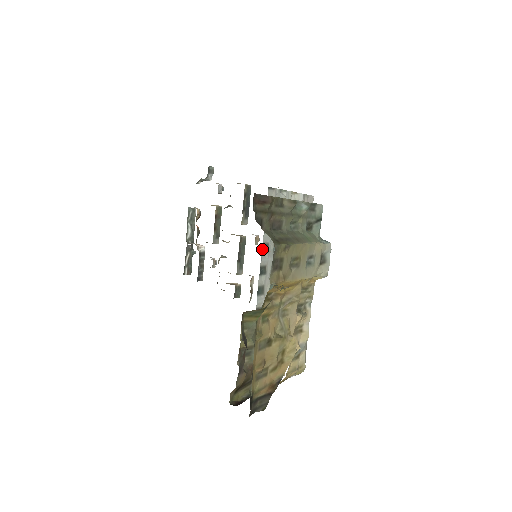
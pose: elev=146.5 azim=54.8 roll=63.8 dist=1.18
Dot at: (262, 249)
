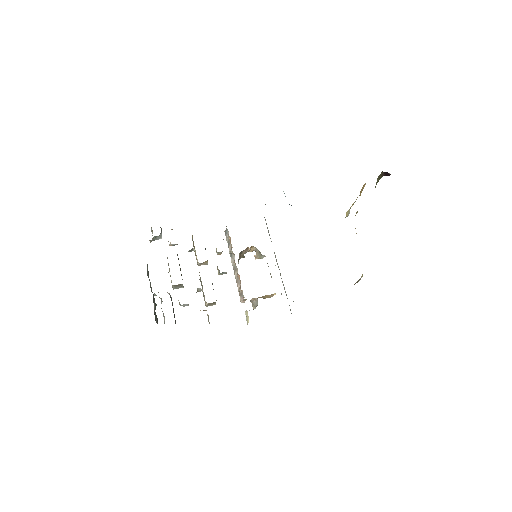
Dot at: occluded
